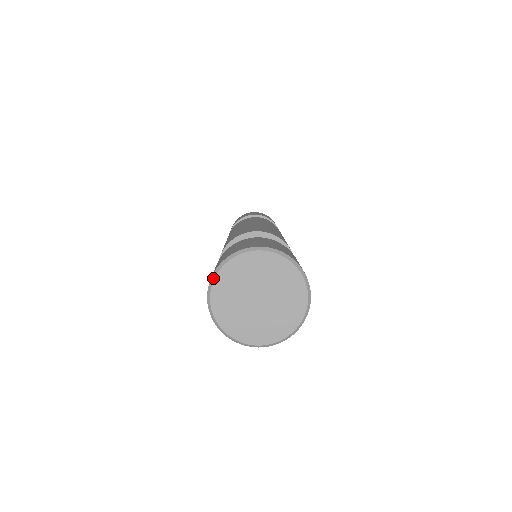
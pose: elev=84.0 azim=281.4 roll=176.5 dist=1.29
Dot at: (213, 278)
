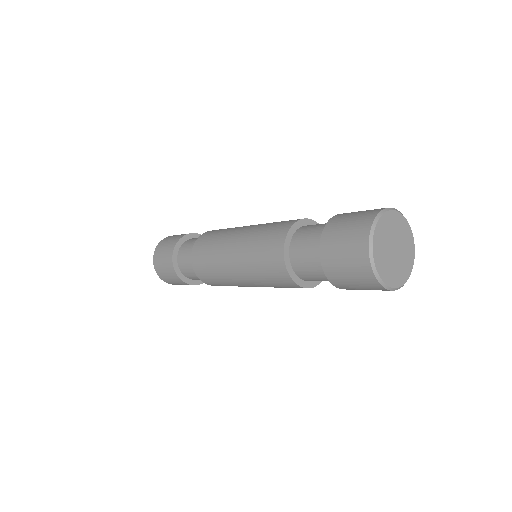
Dot at: (371, 250)
